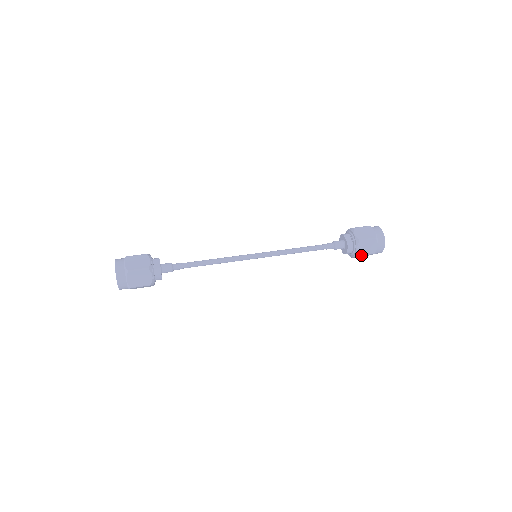
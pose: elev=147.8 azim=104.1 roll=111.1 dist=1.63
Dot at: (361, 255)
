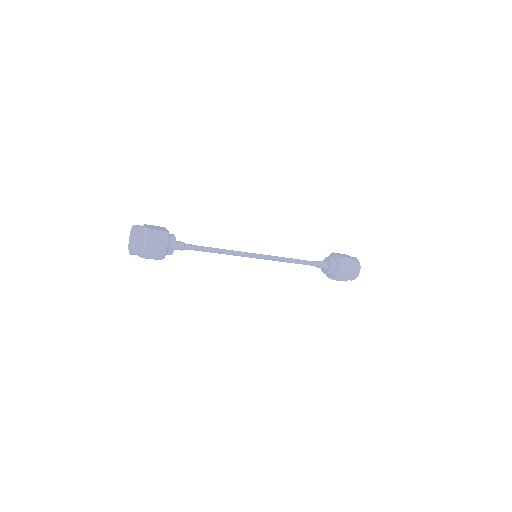
Dot at: (343, 258)
